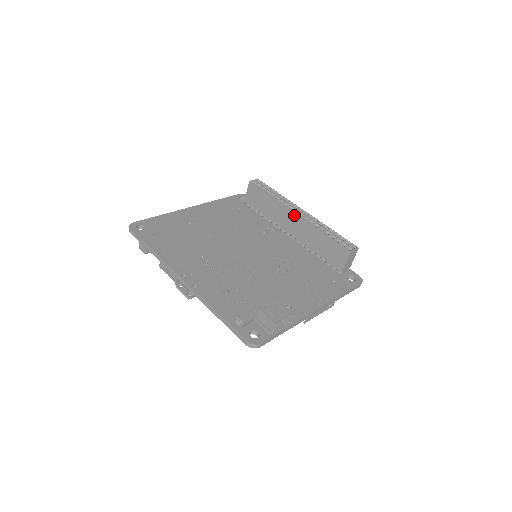
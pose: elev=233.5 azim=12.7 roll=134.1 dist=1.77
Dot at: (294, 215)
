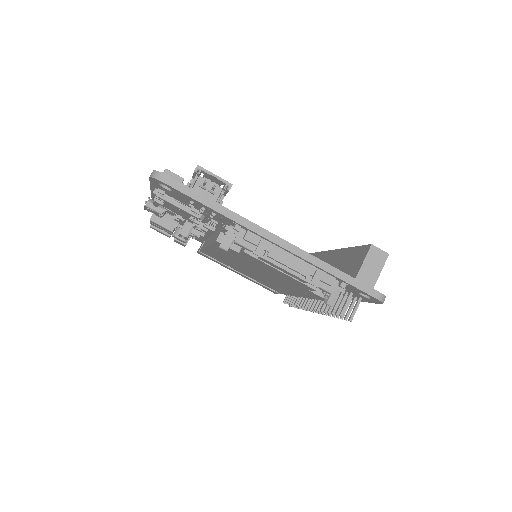
Dot at: (328, 253)
